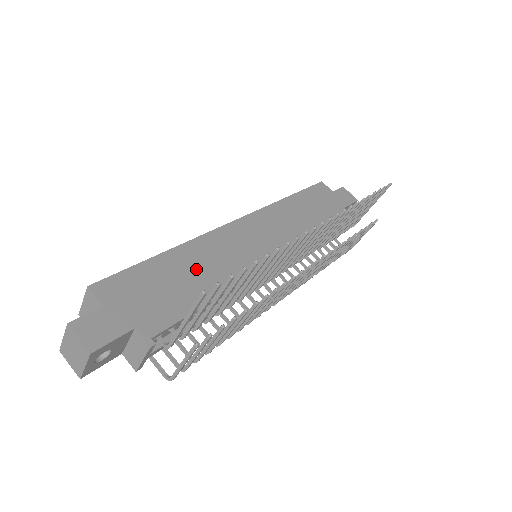
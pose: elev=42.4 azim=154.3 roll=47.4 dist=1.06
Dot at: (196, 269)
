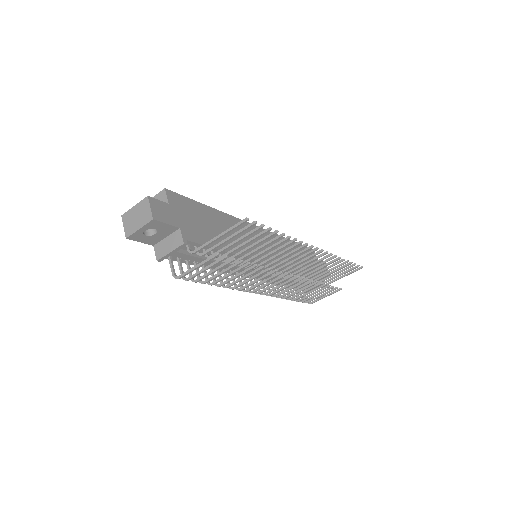
Dot at: (224, 229)
